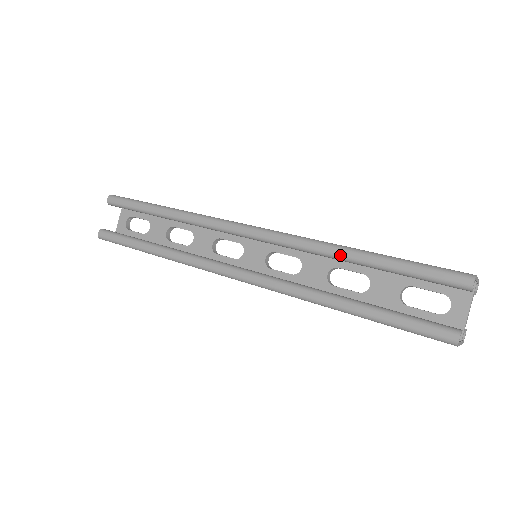
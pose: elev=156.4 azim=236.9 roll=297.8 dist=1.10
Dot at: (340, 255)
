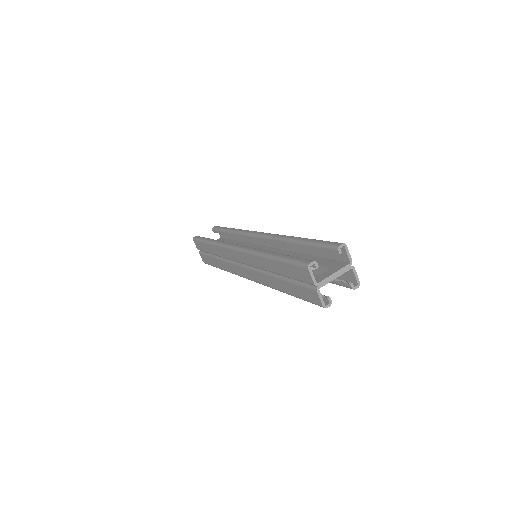
Dot at: (291, 238)
